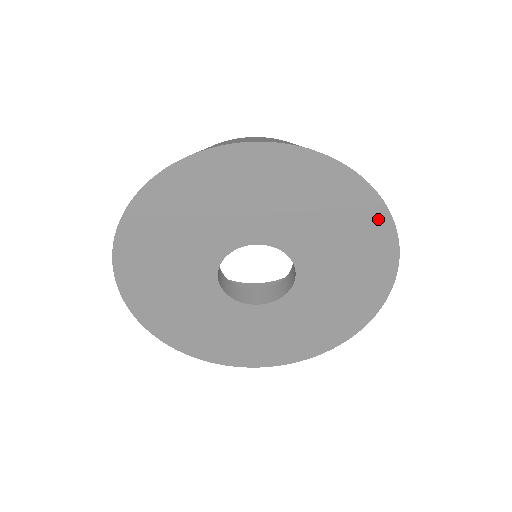
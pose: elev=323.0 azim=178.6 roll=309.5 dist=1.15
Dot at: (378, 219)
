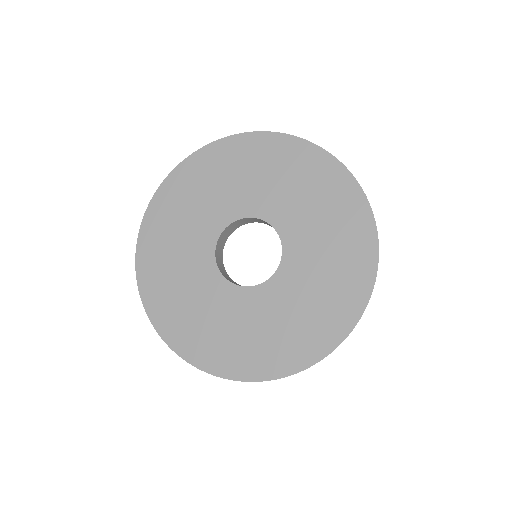
Dot at: (277, 143)
